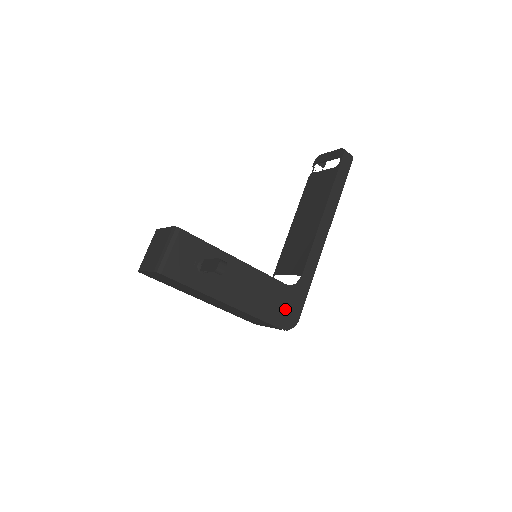
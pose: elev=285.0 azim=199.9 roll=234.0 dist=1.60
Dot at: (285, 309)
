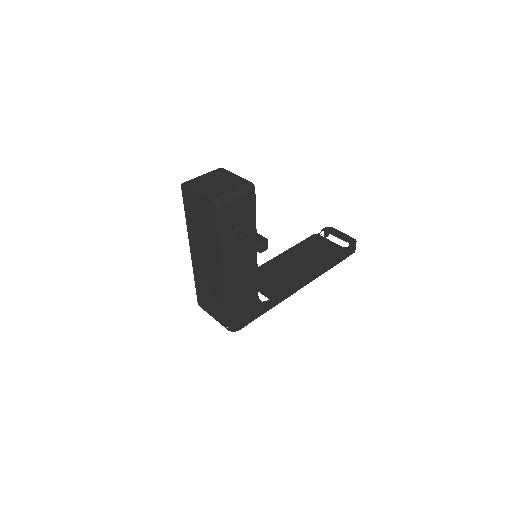
Dot at: (242, 313)
